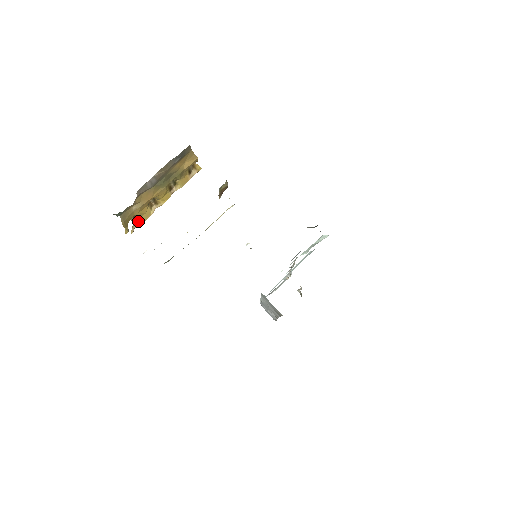
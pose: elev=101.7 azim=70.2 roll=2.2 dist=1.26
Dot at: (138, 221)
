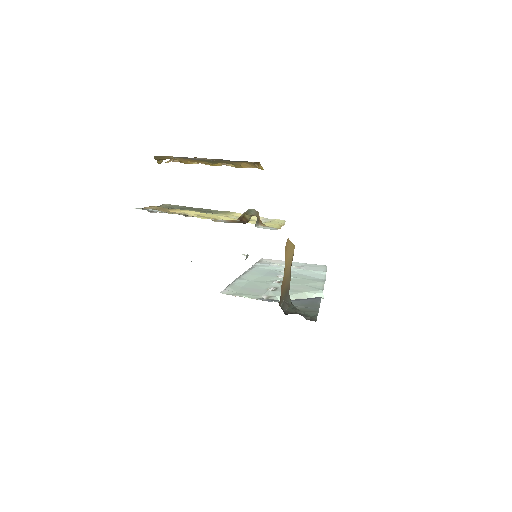
Dot at: (178, 160)
